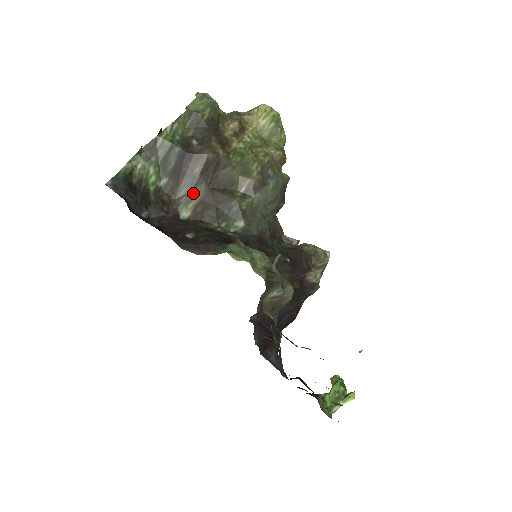
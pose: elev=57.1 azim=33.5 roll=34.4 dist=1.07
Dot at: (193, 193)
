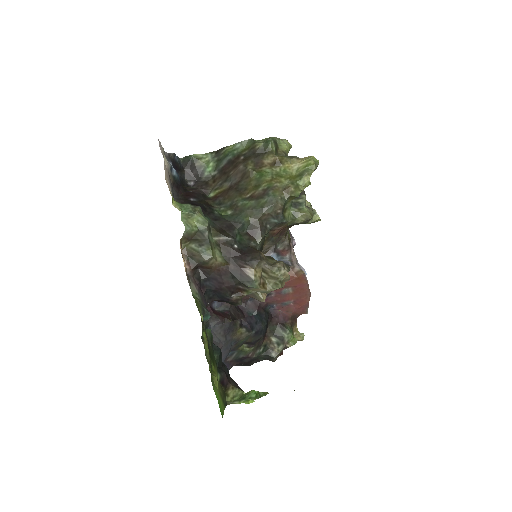
Dot at: (223, 185)
